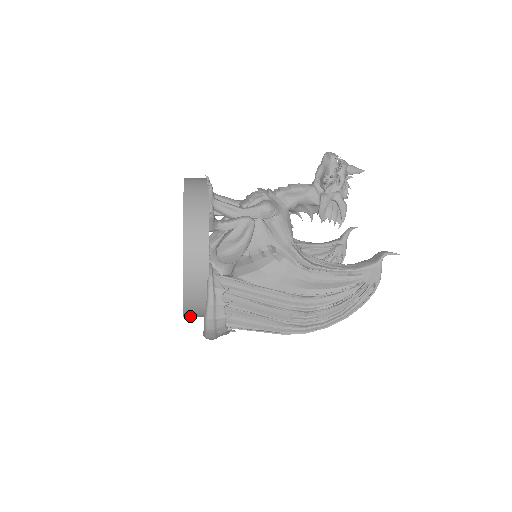
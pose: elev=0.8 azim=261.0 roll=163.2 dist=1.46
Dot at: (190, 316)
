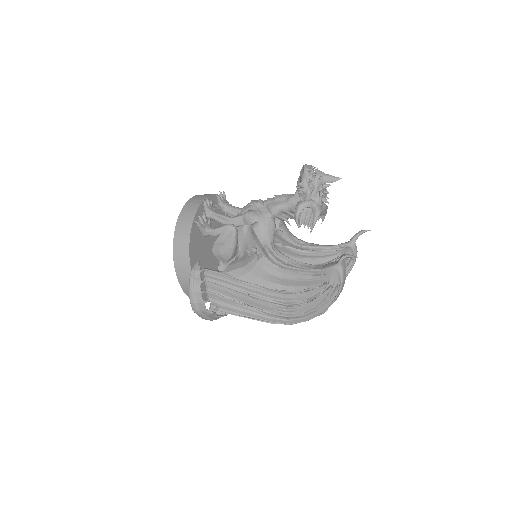
Dot at: occluded
